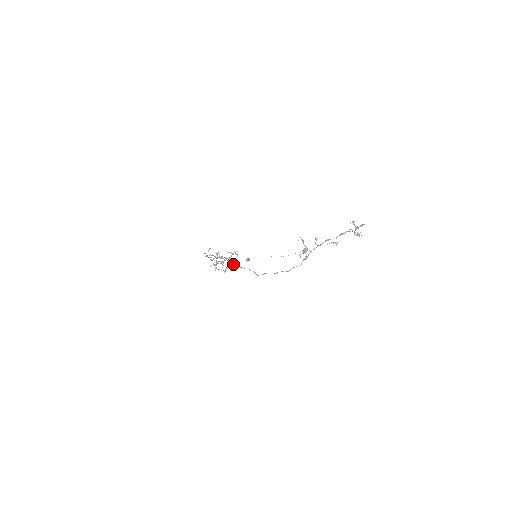
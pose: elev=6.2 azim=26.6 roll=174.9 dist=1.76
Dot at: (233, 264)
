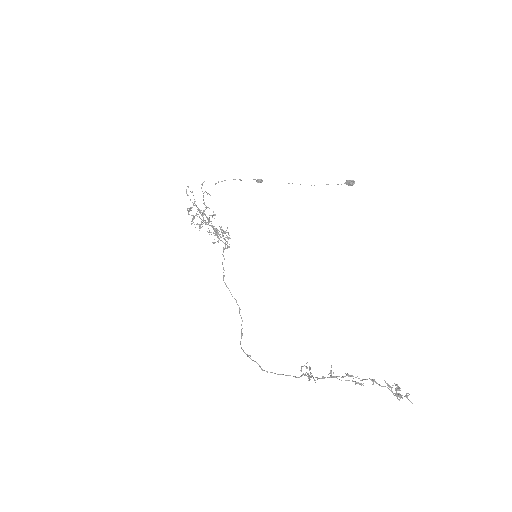
Dot at: occluded
